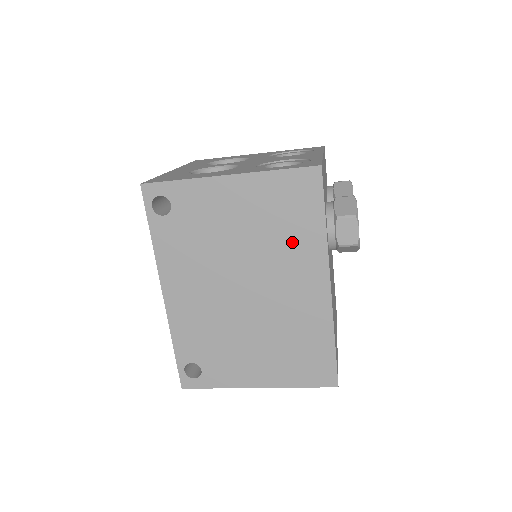
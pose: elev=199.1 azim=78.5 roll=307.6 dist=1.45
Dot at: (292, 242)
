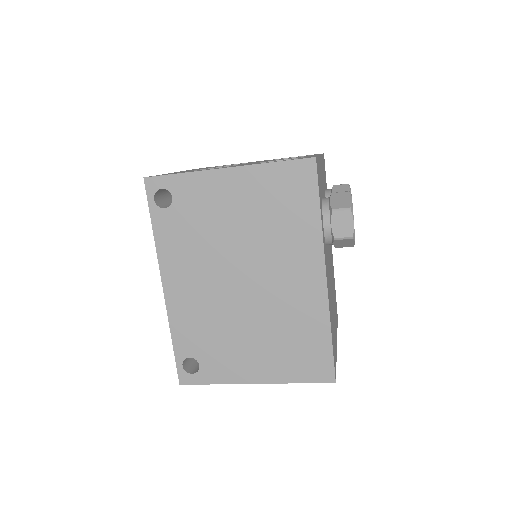
Dot at: (288, 233)
